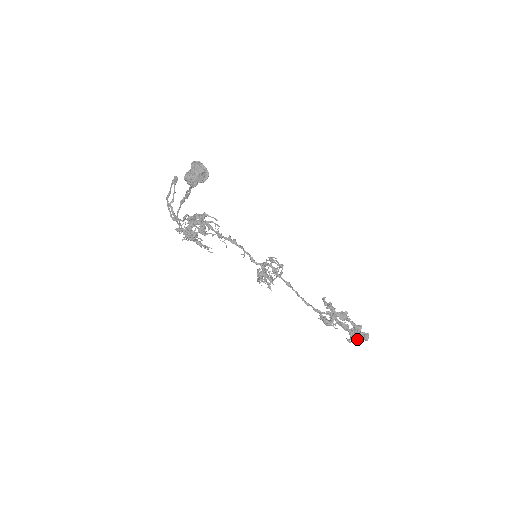
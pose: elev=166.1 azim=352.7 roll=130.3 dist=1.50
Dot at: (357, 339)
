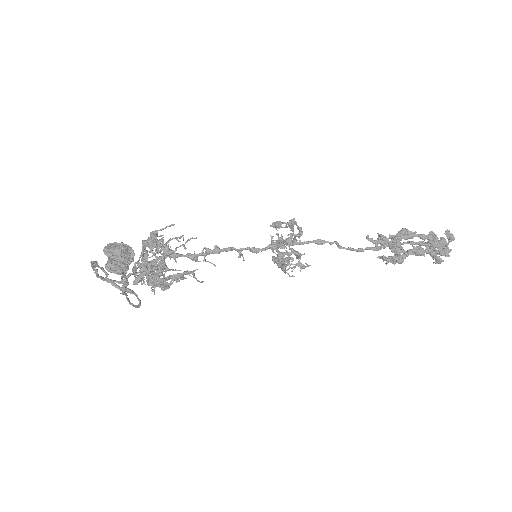
Dot at: (444, 250)
